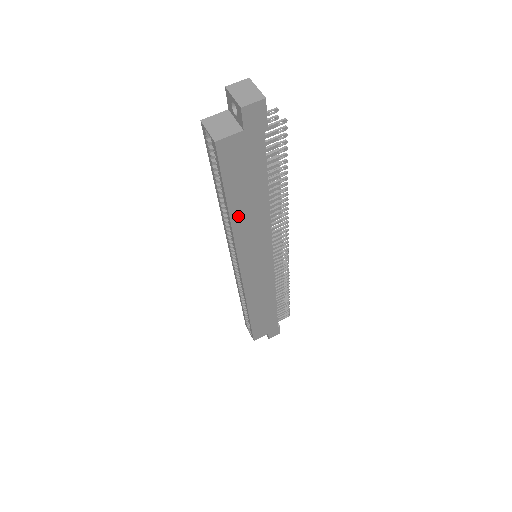
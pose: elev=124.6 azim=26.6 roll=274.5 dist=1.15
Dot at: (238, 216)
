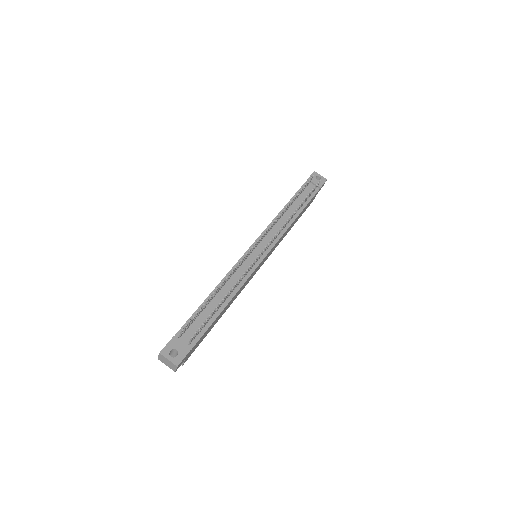
Dot at: (224, 312)
